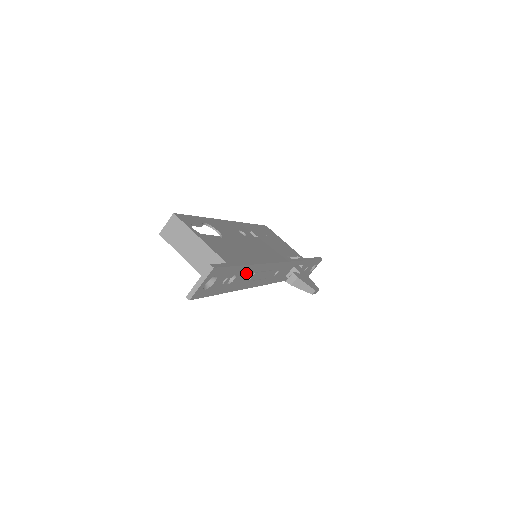
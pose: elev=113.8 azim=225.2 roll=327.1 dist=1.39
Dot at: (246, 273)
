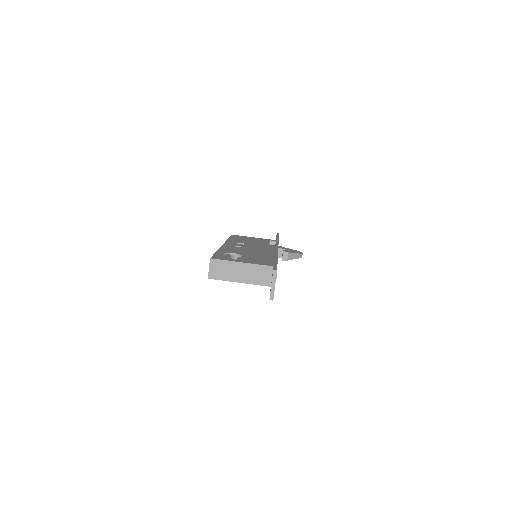
Dot at: occluded
